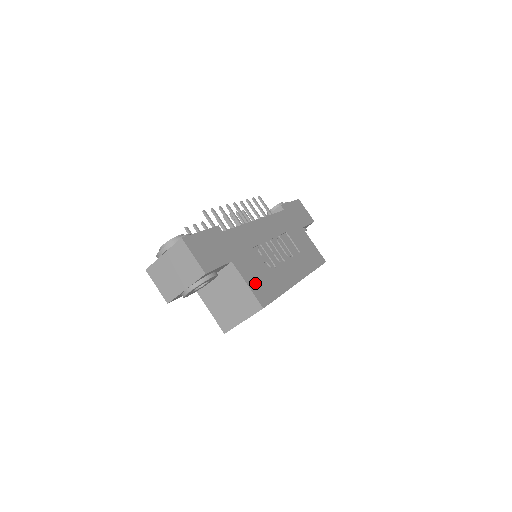
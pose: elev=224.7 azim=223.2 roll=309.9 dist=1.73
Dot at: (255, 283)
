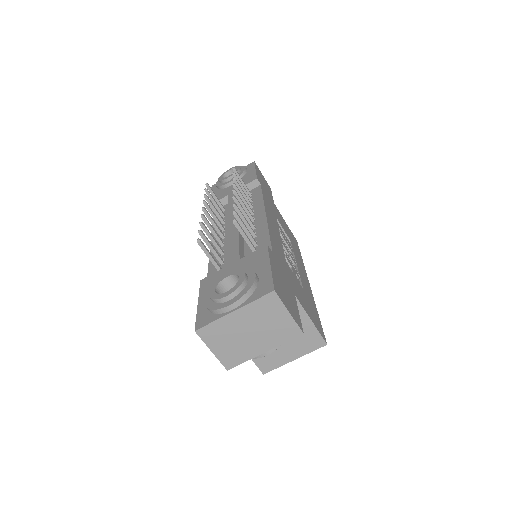
Dot at: (310, 313)
